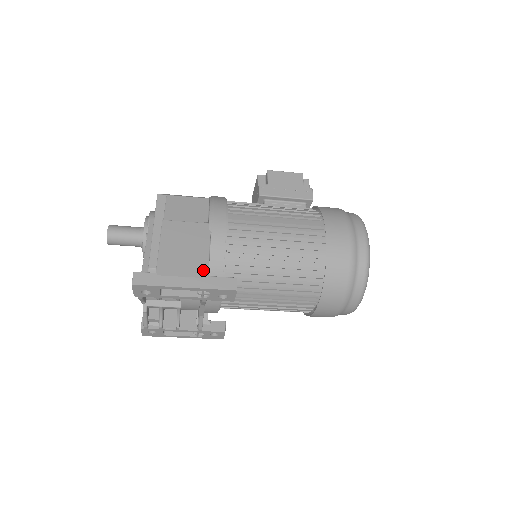
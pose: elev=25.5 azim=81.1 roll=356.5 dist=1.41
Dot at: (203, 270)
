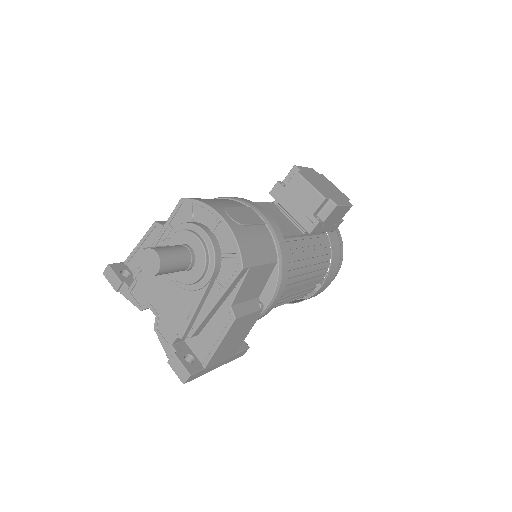
Dot at: (235, 352)
